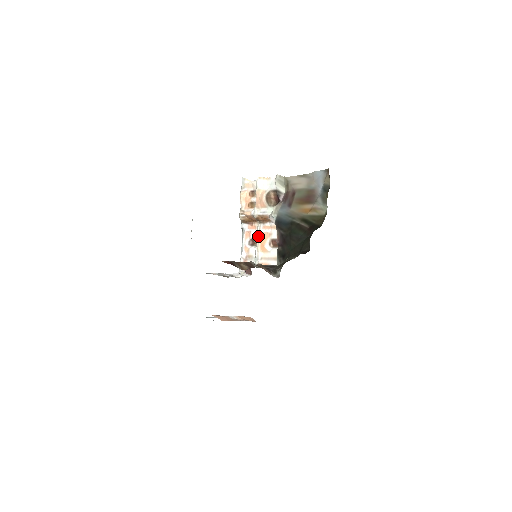
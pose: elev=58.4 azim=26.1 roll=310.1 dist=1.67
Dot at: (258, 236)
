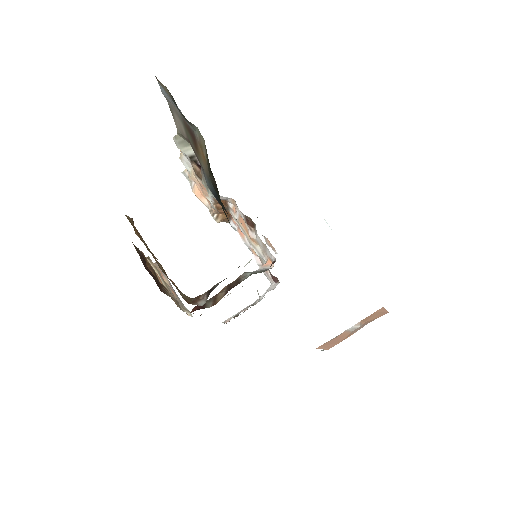
Dot at: occluded
